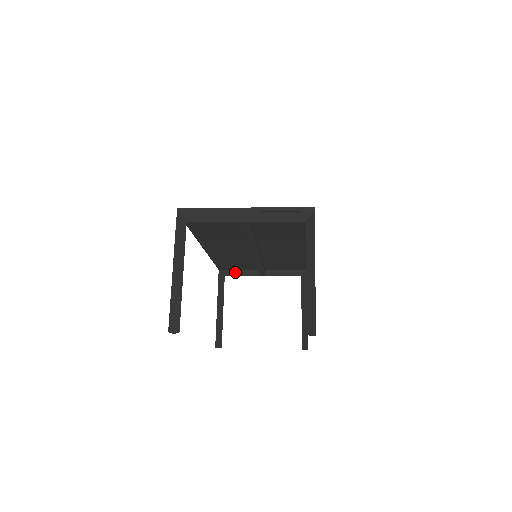
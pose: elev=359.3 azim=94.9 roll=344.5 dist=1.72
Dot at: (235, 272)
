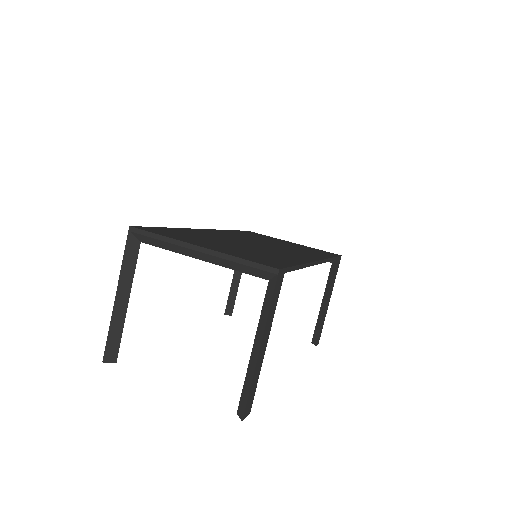
Dot at: occluded
